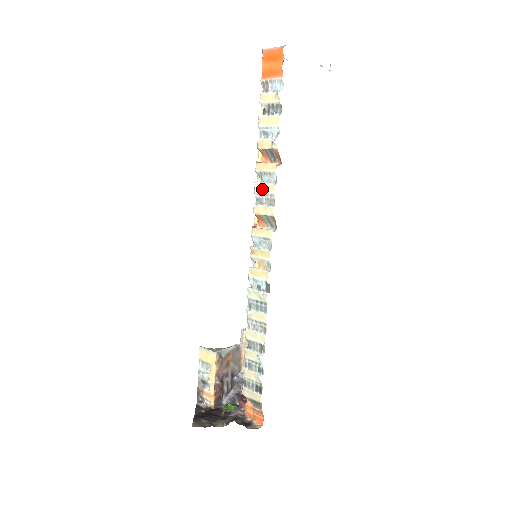
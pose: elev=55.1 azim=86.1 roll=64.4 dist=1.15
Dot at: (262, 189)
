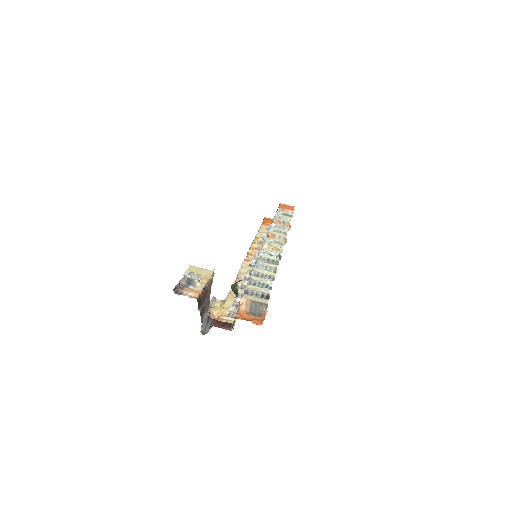
Dot at: (278, 229)
